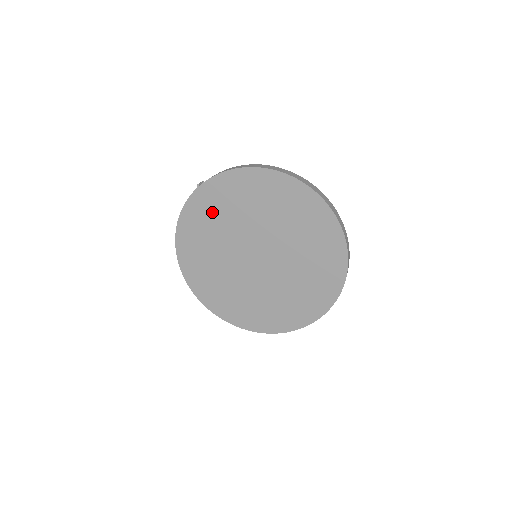
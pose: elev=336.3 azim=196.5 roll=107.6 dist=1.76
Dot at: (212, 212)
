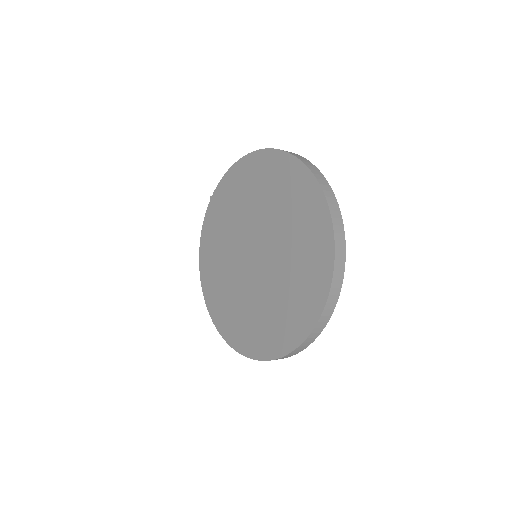
Dot at: (220, 219)
